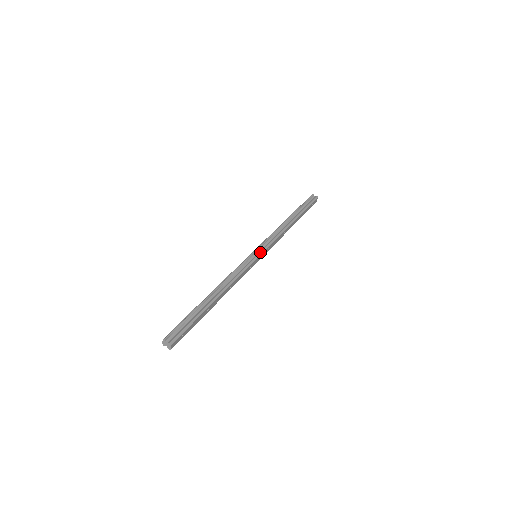
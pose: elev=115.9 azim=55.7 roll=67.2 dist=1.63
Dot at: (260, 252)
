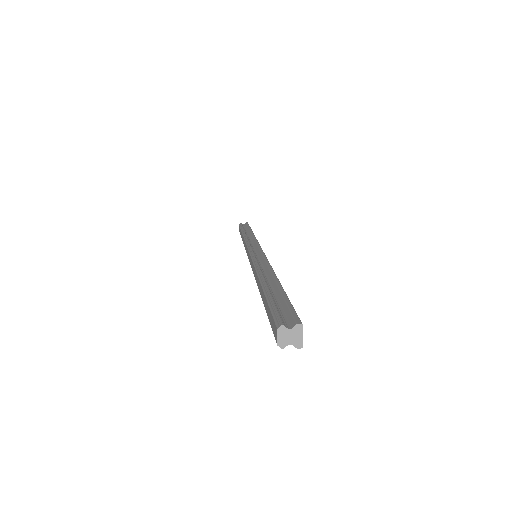
Dot at: (258, 248)
